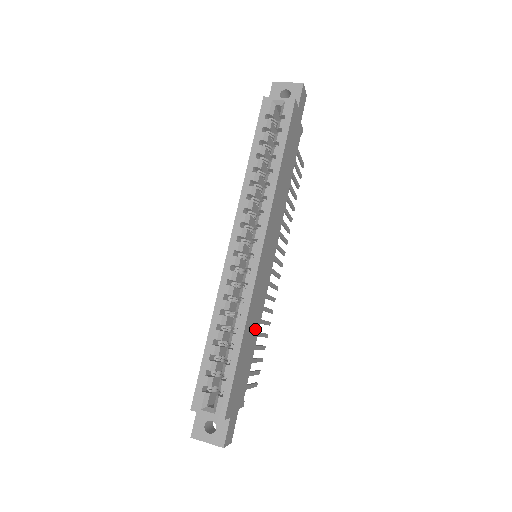
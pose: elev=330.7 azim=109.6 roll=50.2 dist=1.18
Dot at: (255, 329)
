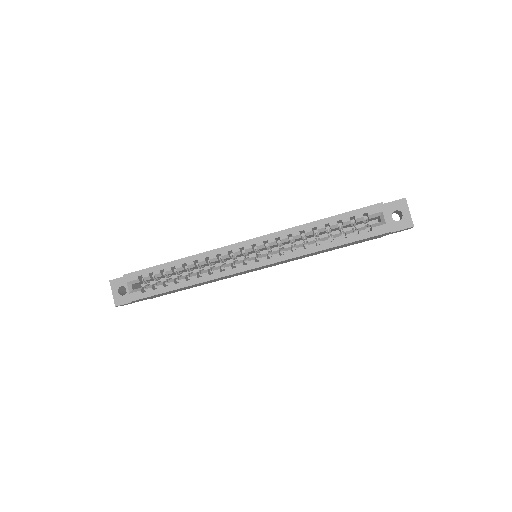
Dot at: (203, 284)
